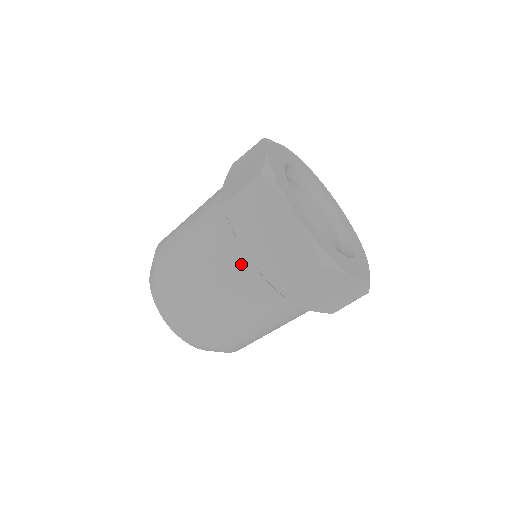
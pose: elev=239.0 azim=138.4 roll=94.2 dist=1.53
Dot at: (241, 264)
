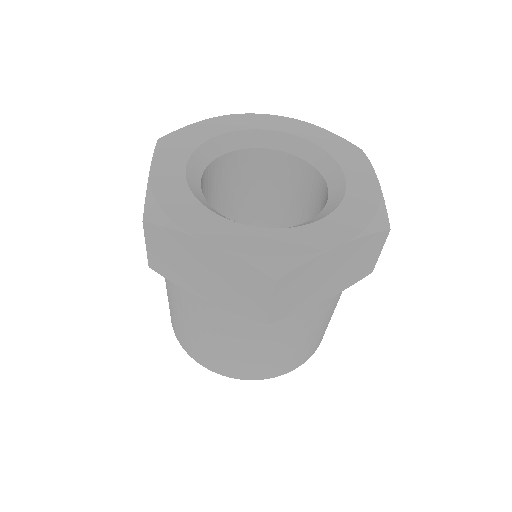
Dot at: (214, 310)
